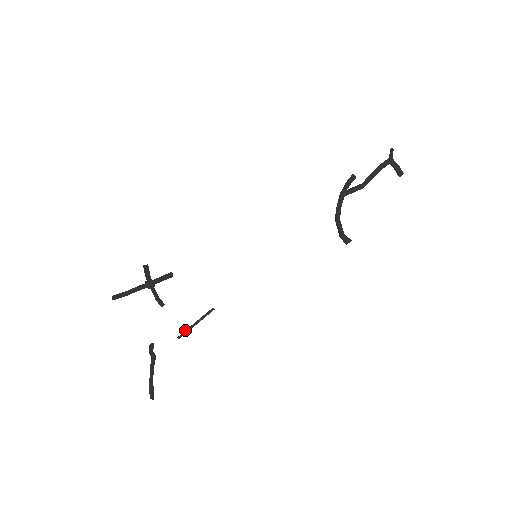
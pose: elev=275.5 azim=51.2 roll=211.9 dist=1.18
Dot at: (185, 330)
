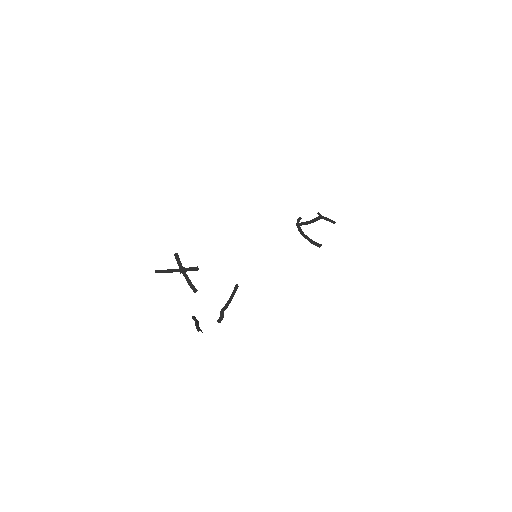
Dot at: occluded
